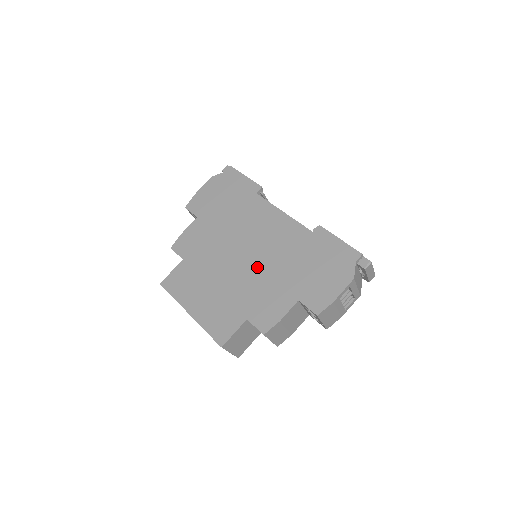
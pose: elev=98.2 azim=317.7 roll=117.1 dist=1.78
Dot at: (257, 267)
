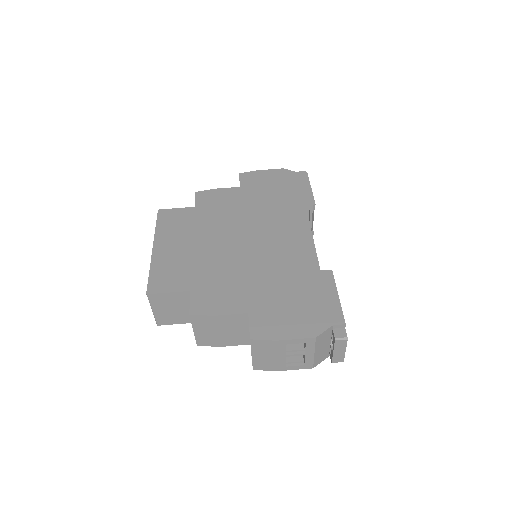
Dot at: (244, 259)
